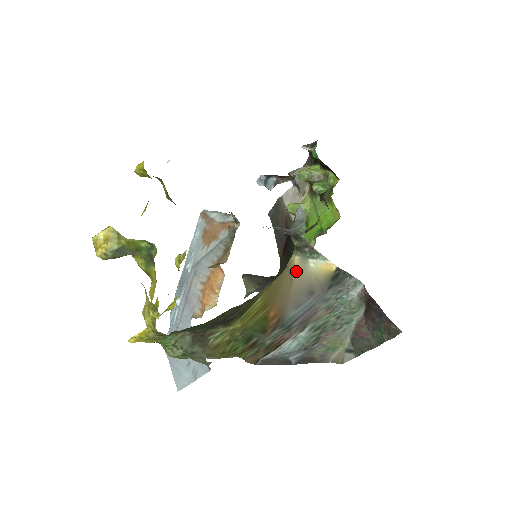
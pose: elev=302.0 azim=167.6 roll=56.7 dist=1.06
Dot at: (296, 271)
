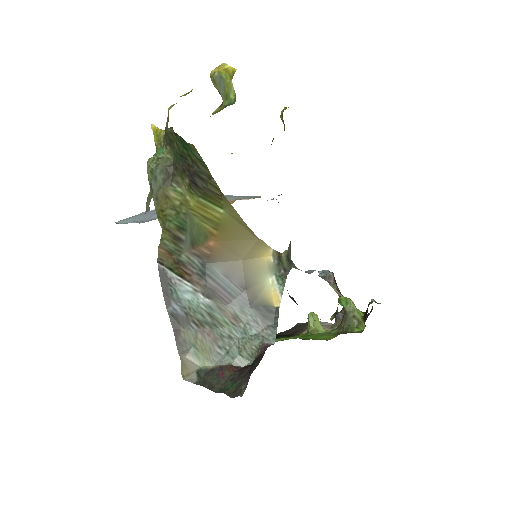
Dot at: (259, 261)
